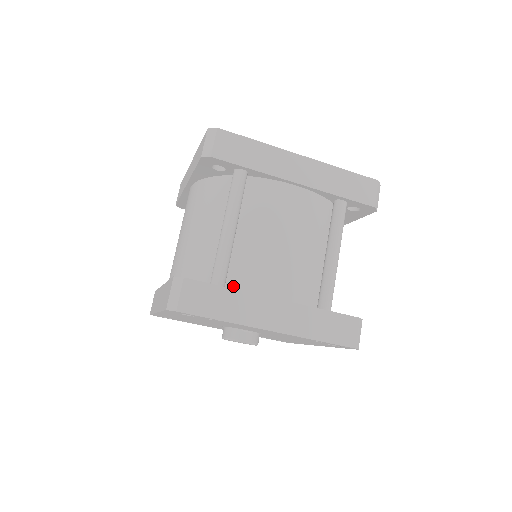
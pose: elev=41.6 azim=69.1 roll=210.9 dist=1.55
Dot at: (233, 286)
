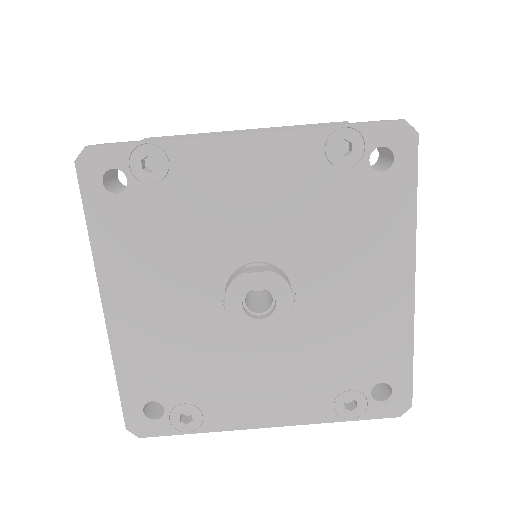
Dot at: occluded
